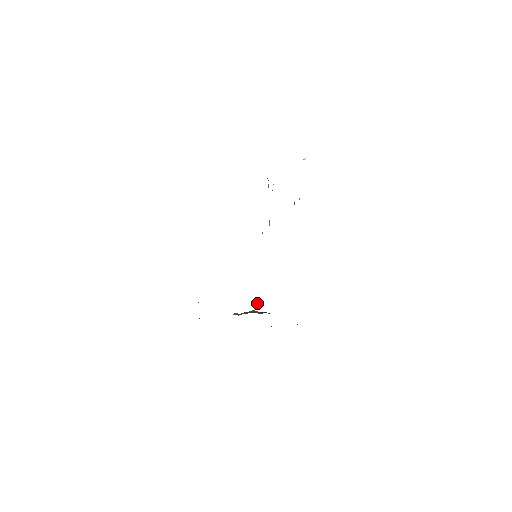
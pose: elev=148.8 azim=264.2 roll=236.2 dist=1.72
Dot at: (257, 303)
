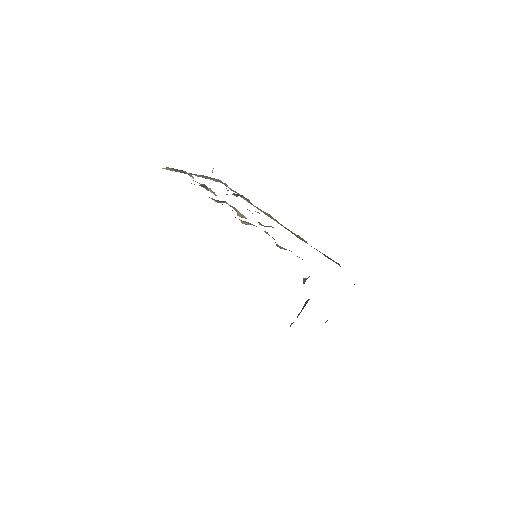
Dot at: (305, 280)
